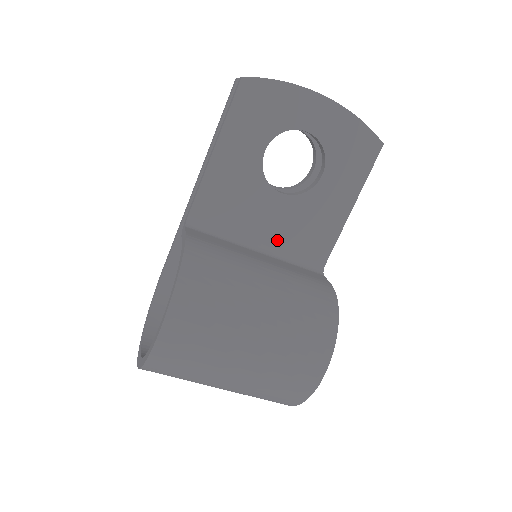
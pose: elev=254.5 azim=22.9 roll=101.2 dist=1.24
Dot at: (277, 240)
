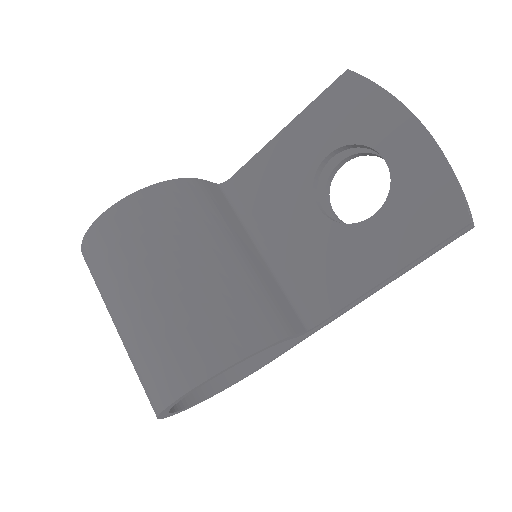
Dot at: (288, 257)
